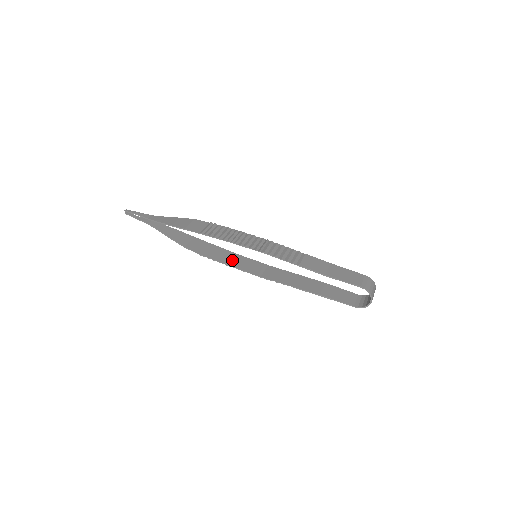
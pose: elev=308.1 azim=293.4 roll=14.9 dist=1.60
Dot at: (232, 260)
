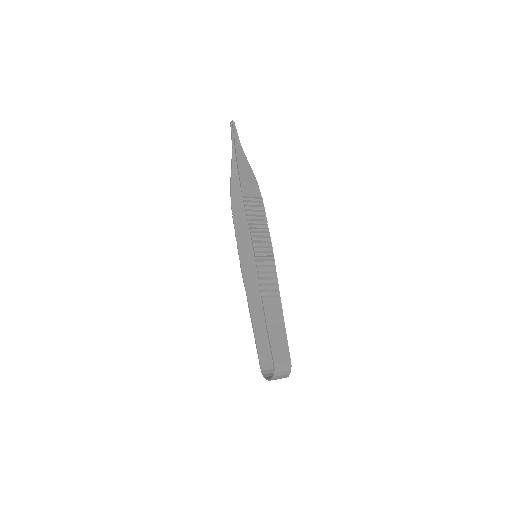
Dot at: (244, 238)
